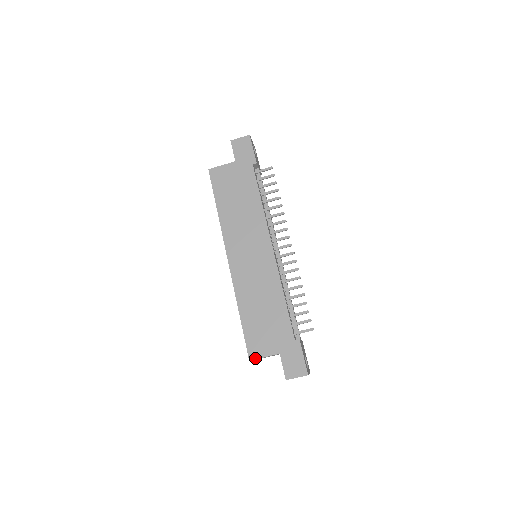
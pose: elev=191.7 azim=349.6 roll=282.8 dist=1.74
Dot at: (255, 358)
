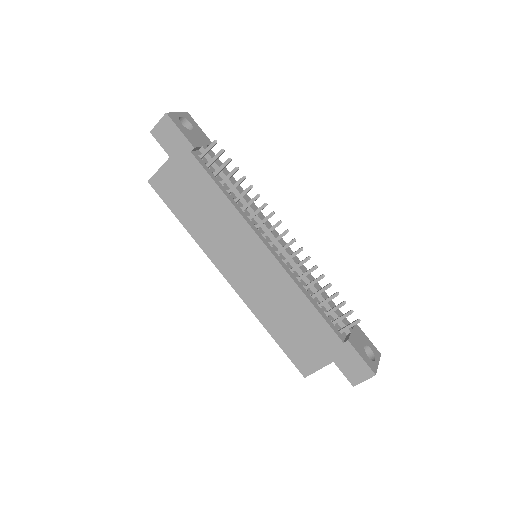
Dot at: (309, 374)
